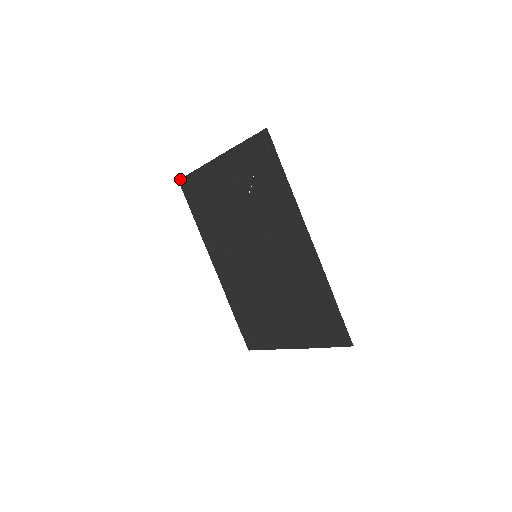
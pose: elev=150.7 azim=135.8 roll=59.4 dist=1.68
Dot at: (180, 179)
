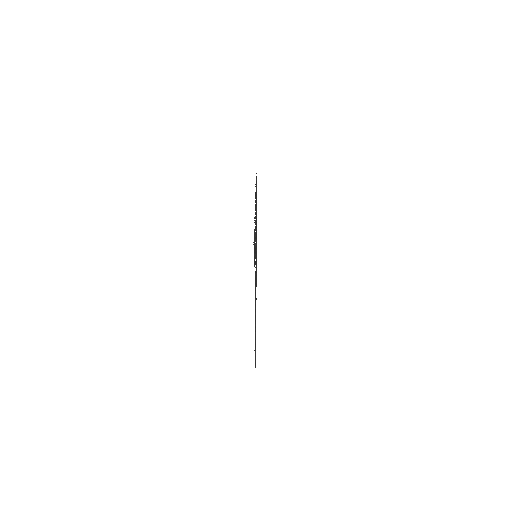
Dot at: occluded
